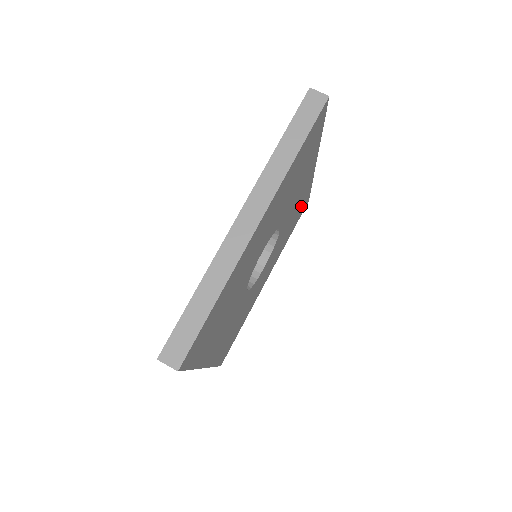
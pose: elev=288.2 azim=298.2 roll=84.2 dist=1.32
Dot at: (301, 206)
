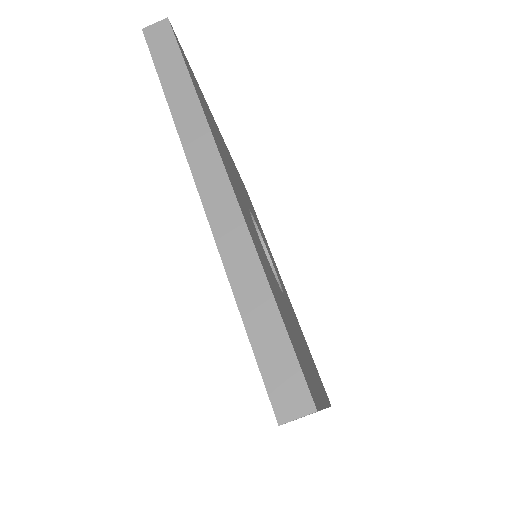
Dot at: occluded
